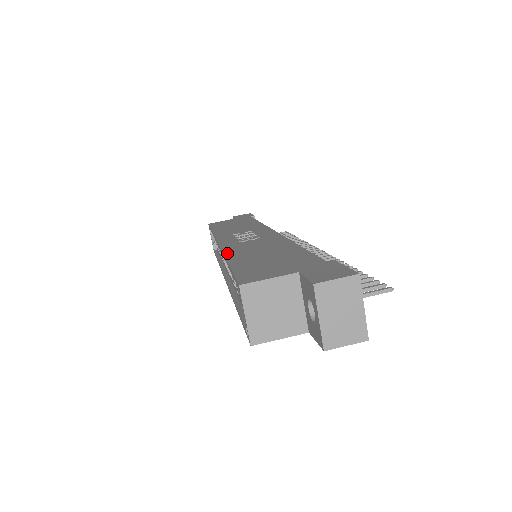
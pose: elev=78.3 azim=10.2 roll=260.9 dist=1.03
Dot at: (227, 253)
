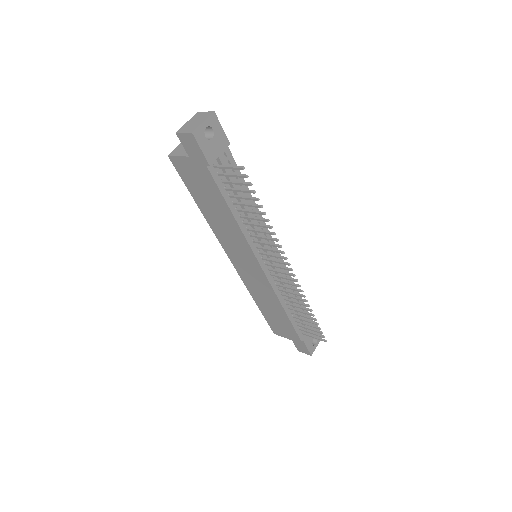
Dot at: occluded
